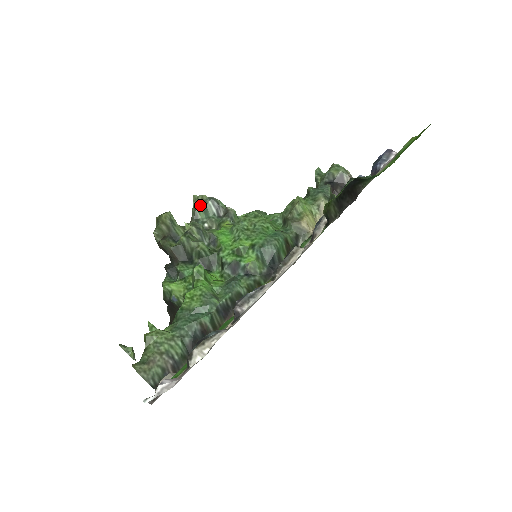
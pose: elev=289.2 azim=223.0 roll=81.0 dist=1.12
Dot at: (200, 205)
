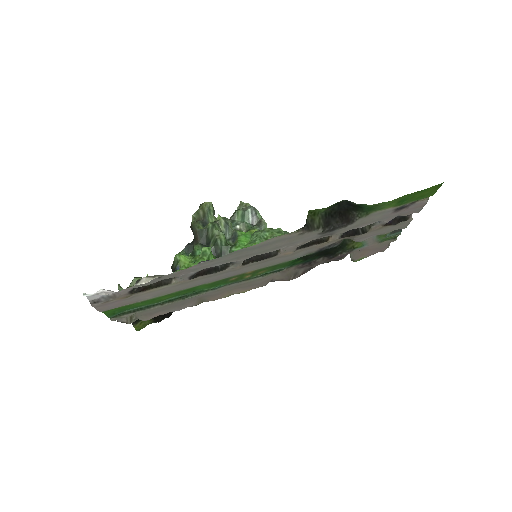
Dot at: (241, 209)
